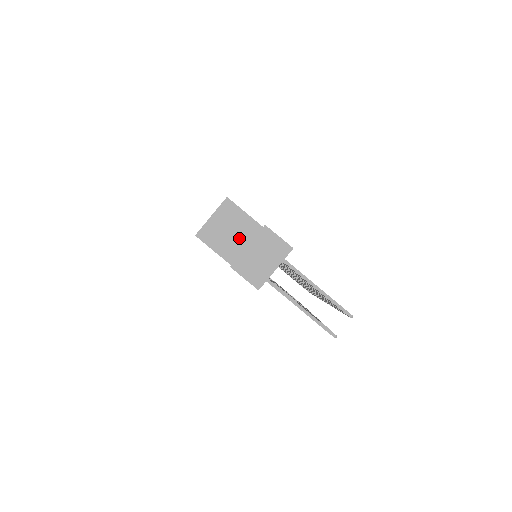
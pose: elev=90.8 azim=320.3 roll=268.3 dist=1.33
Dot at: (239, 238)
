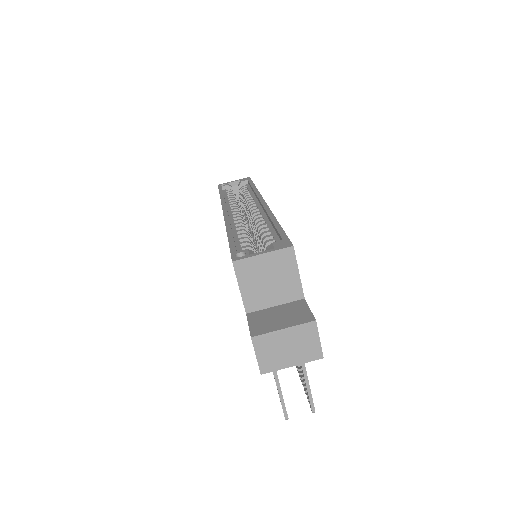
Dot at: (274, 293)
